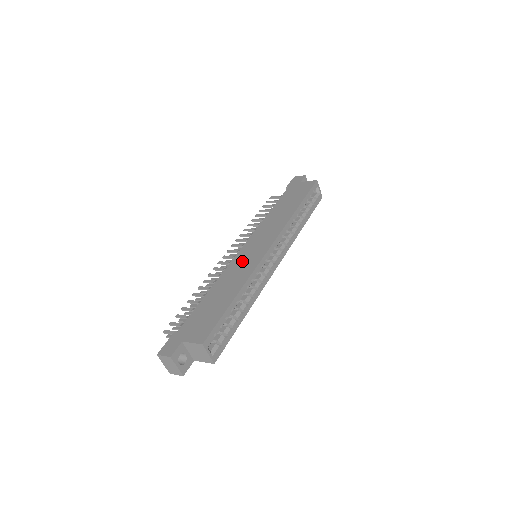
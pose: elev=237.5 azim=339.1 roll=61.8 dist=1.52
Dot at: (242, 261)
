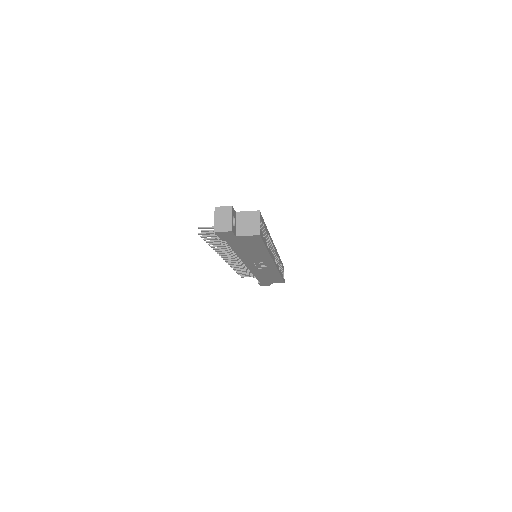
Dot at: occluded
